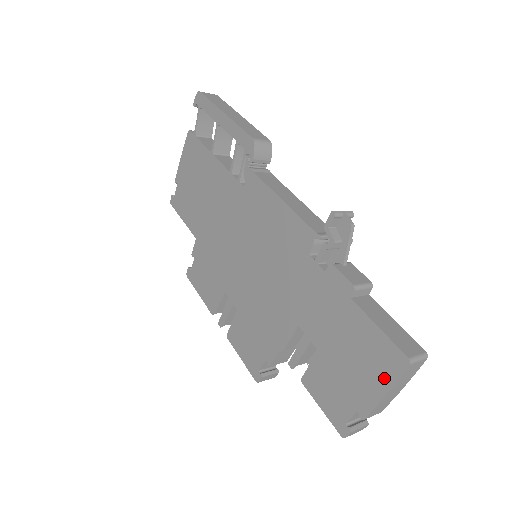
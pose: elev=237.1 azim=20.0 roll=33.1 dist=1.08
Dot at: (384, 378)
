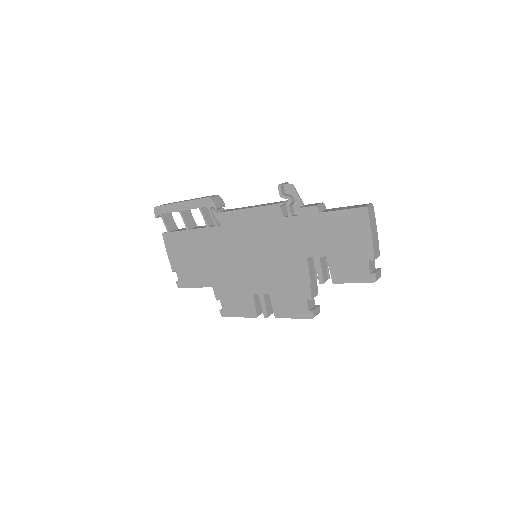
Dot at: (364, 228)
